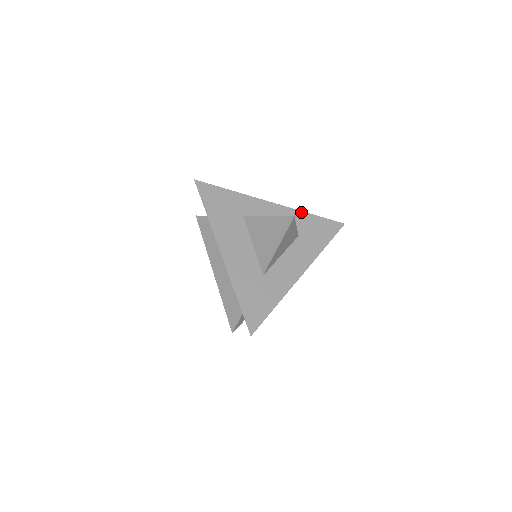
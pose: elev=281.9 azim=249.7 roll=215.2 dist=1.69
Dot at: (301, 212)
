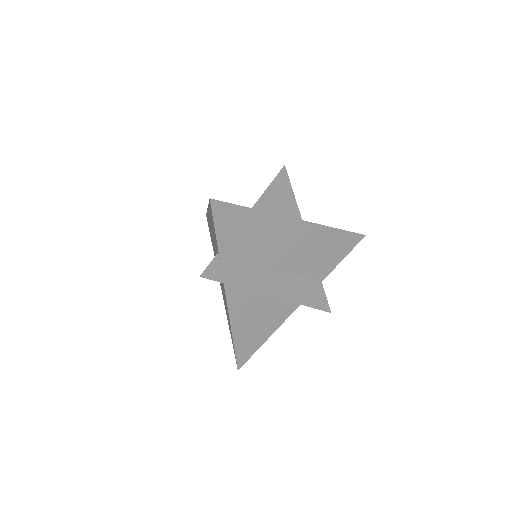
Dot at: occluded
